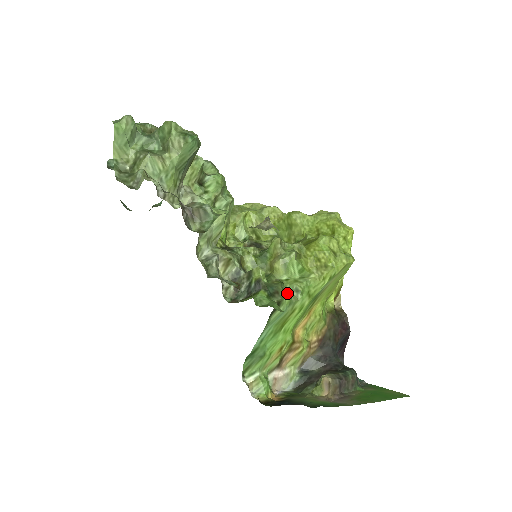
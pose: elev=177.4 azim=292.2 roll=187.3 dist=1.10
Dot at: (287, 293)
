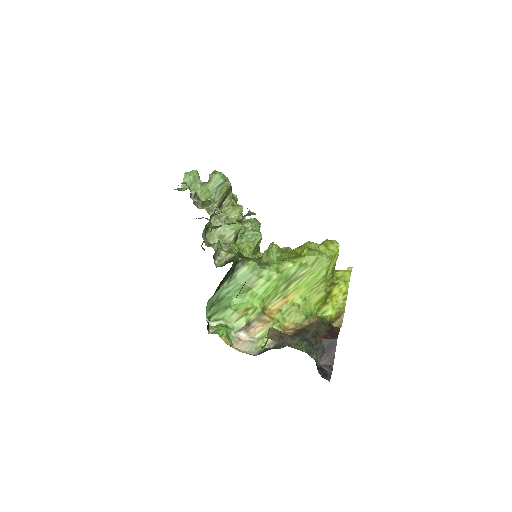
Dot at: (259, 265)
